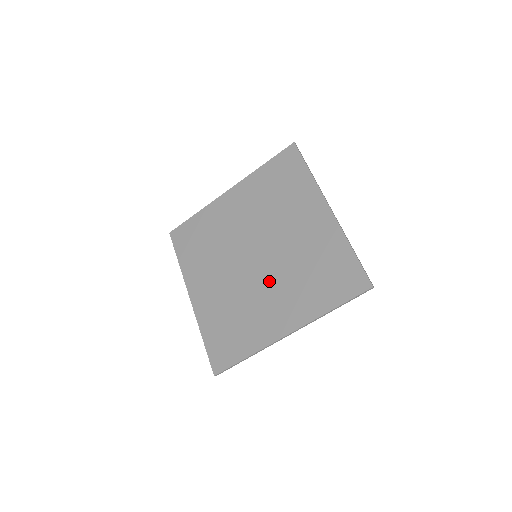
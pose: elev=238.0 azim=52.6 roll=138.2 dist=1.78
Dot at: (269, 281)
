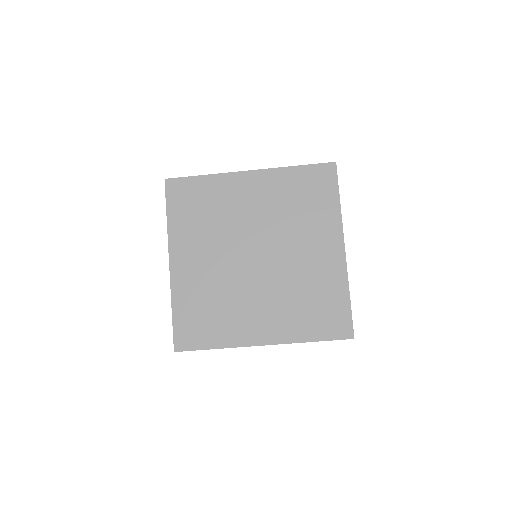
Dot at: (262, 288)
